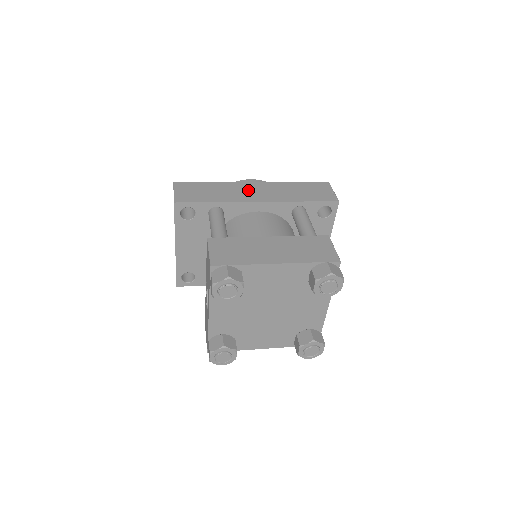
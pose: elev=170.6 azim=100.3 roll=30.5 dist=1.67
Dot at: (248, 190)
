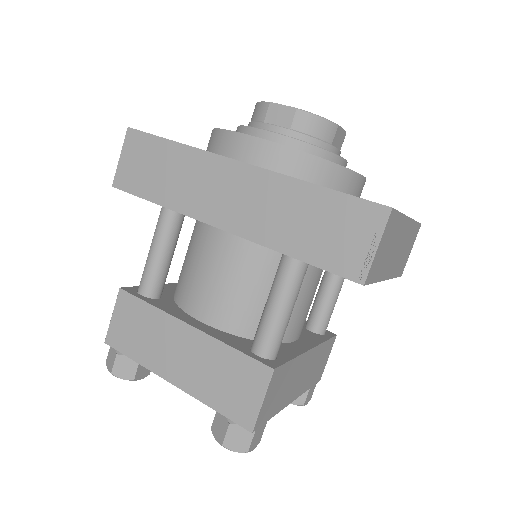
Dot at: (218, 186)
